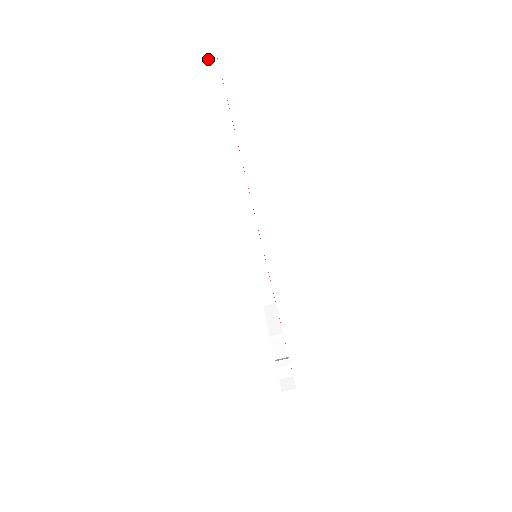
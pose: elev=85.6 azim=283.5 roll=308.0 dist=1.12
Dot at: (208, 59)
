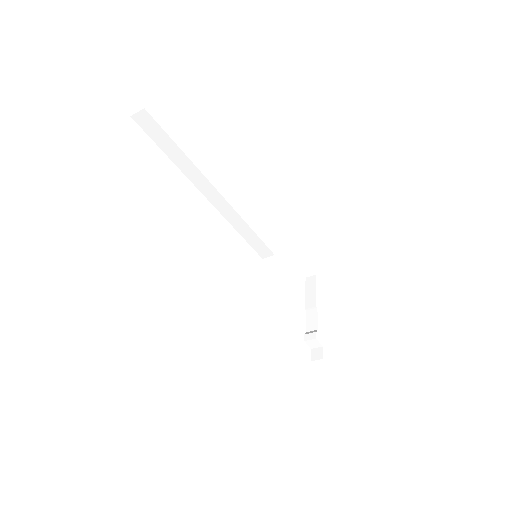
Dot at: (146, 120)
